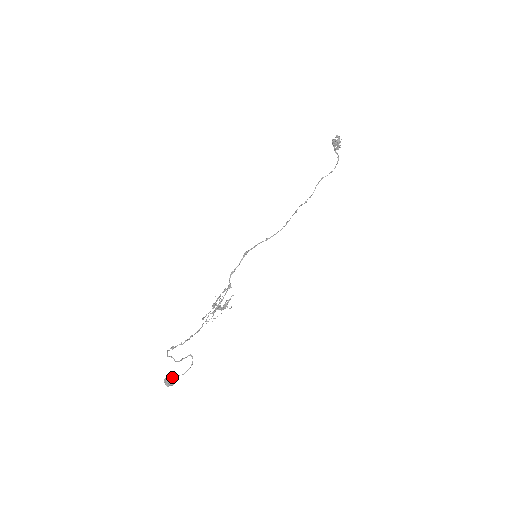
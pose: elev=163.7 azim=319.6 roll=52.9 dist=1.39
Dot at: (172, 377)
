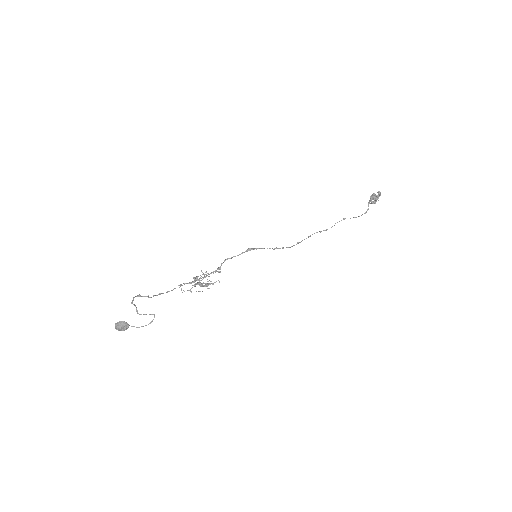
Dot at: (126, 325)
